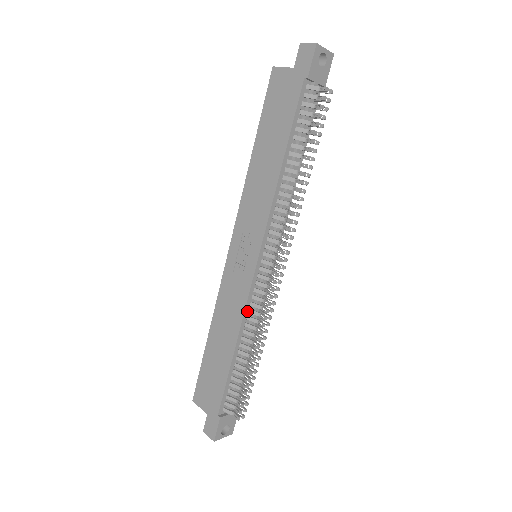
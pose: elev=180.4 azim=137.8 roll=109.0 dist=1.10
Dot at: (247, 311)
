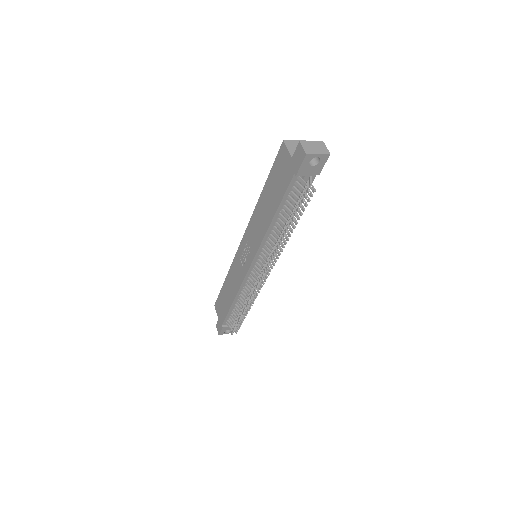
Dot at: (243, 287)
